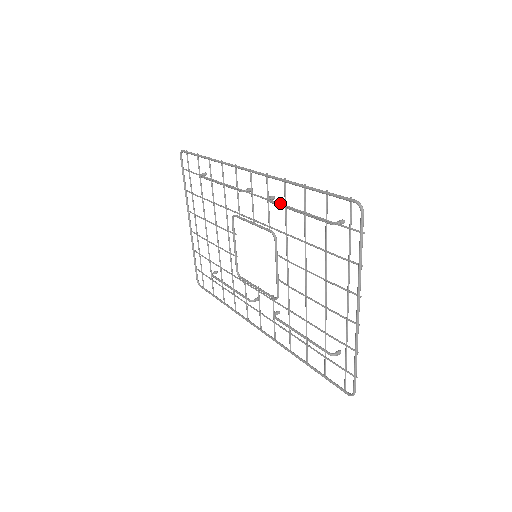
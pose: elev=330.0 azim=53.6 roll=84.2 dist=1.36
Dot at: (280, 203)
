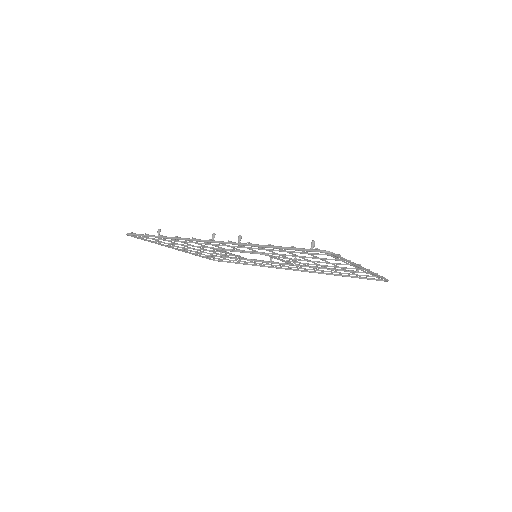
Dot at: occluded
